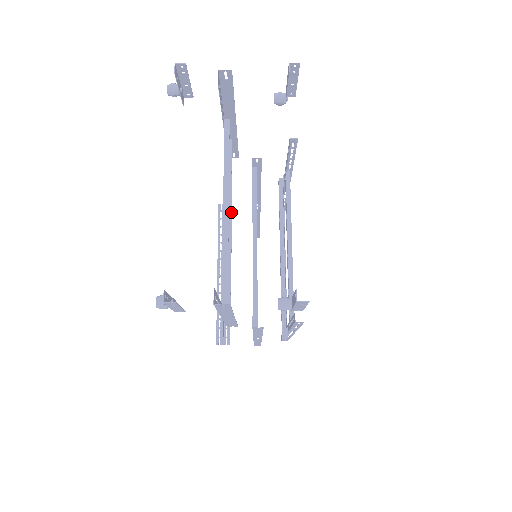
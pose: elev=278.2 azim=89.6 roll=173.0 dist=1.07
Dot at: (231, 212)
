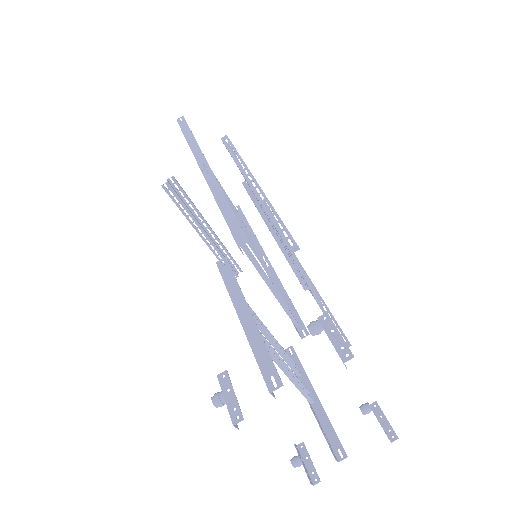
Dot at: (262, 323)
